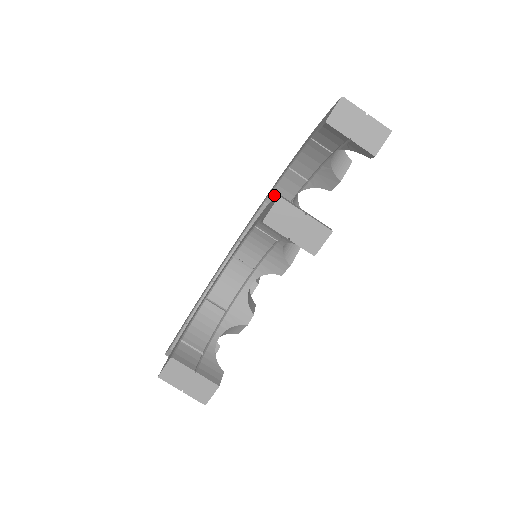
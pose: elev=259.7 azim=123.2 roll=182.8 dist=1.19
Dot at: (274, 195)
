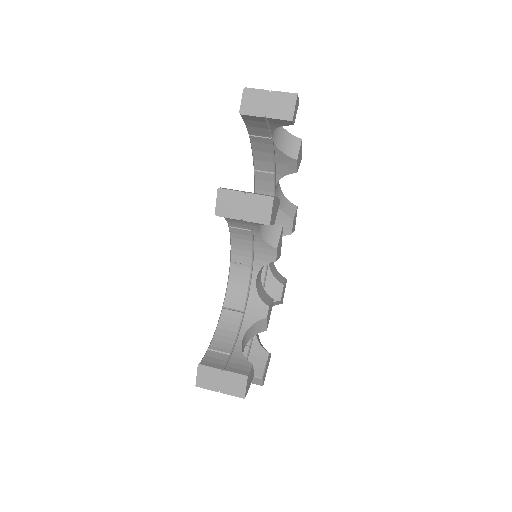
Dot at: occluded
